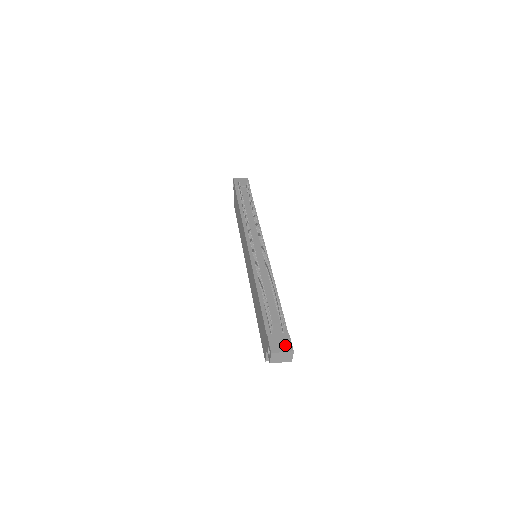
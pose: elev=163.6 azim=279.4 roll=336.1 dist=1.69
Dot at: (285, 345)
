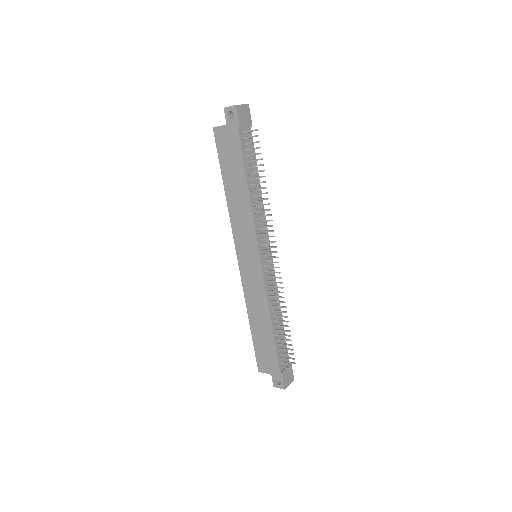
Dot at: (291, 377)
